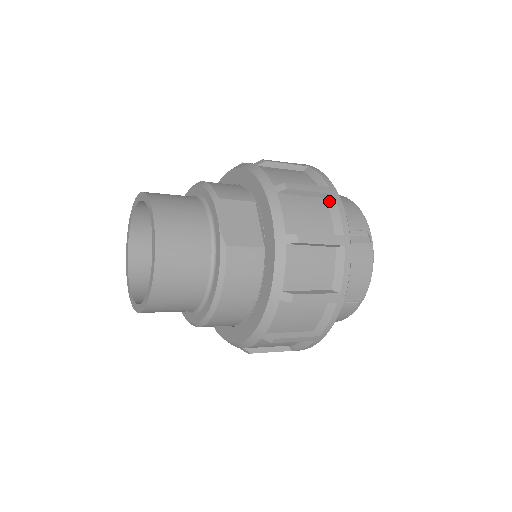
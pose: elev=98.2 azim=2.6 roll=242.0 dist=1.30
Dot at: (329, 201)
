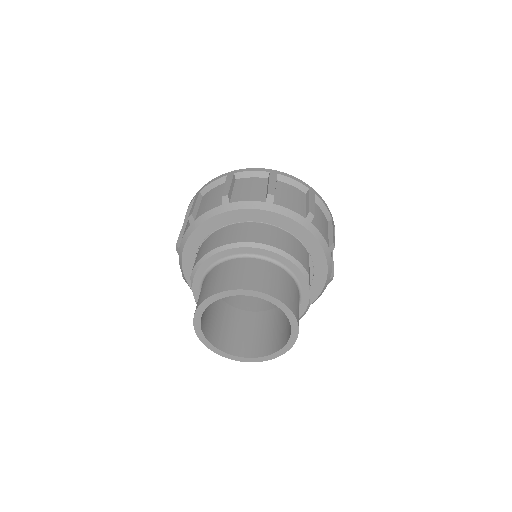
Dot at: occluded
